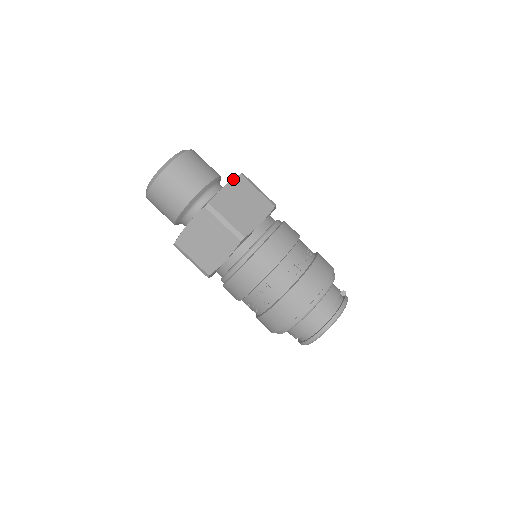
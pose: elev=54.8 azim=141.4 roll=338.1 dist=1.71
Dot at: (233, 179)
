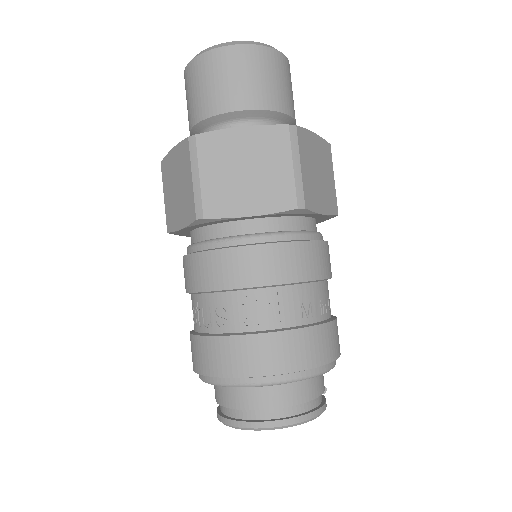
Dot at: (324, 139)
